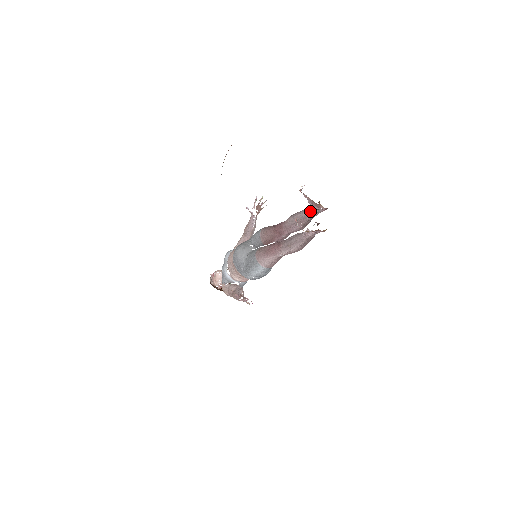
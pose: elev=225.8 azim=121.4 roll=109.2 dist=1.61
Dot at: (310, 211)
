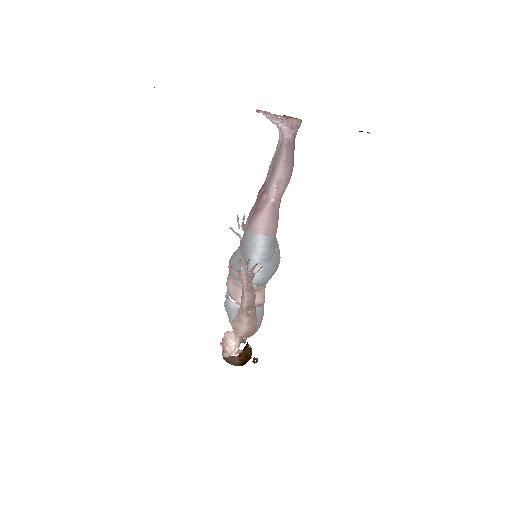
Dot at: occluded
